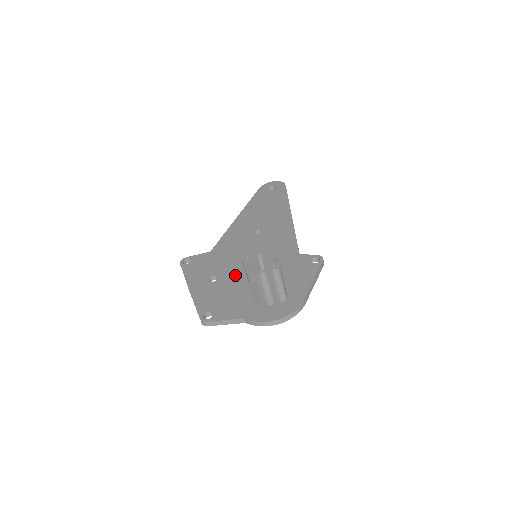
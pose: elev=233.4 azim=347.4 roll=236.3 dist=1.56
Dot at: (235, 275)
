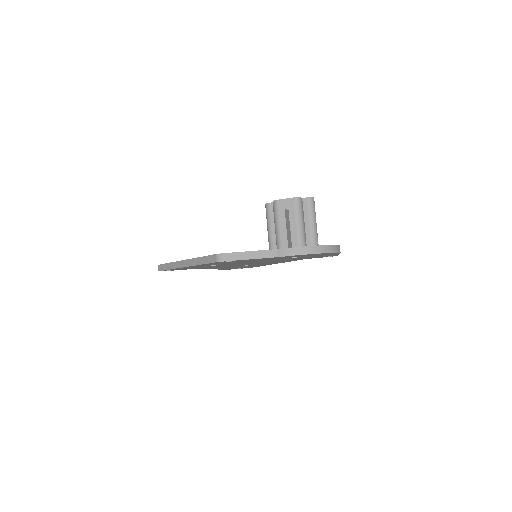
Dot at: occluded
